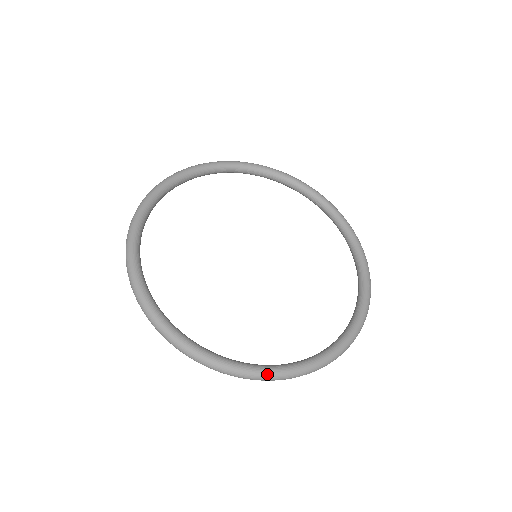
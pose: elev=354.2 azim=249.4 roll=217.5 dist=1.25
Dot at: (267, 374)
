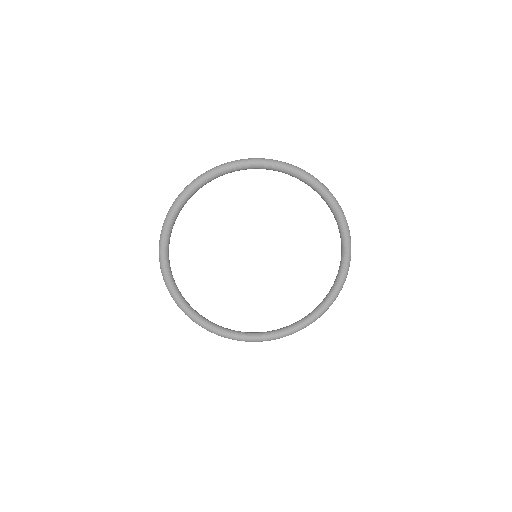
Dot at: (245, 341)
